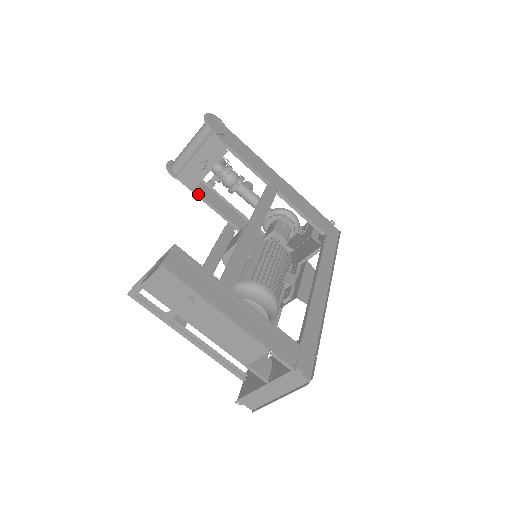
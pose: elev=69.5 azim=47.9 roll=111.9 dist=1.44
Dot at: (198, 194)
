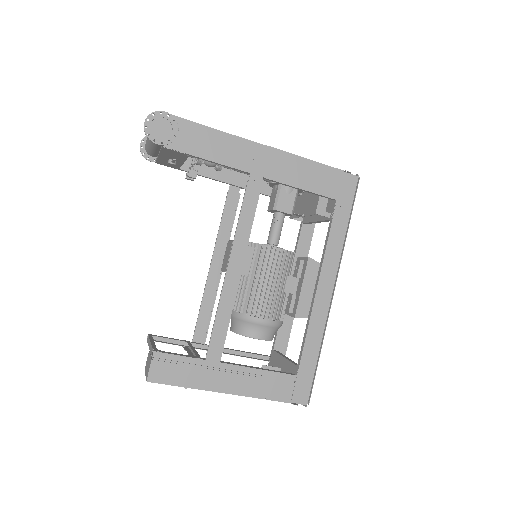
Dot at: (186, 171)
